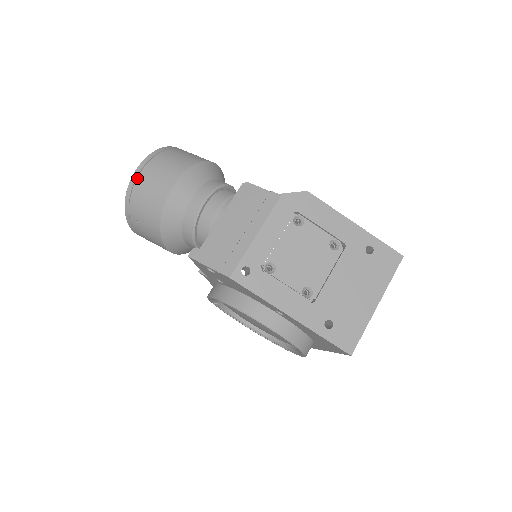
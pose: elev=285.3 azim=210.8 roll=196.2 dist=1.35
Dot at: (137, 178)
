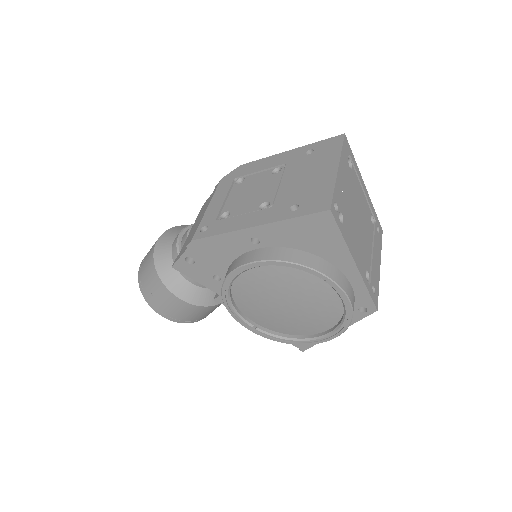
Dot at: (141, 266)
